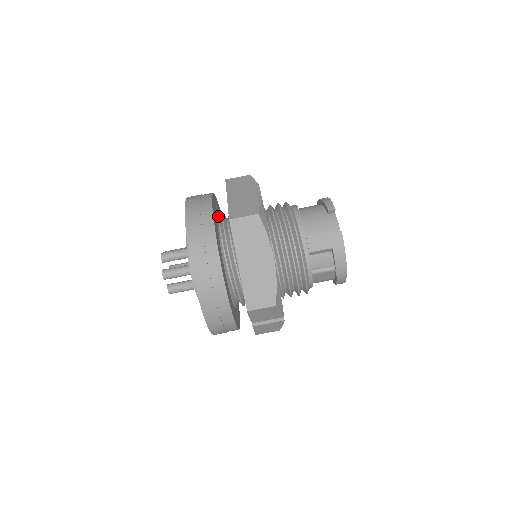
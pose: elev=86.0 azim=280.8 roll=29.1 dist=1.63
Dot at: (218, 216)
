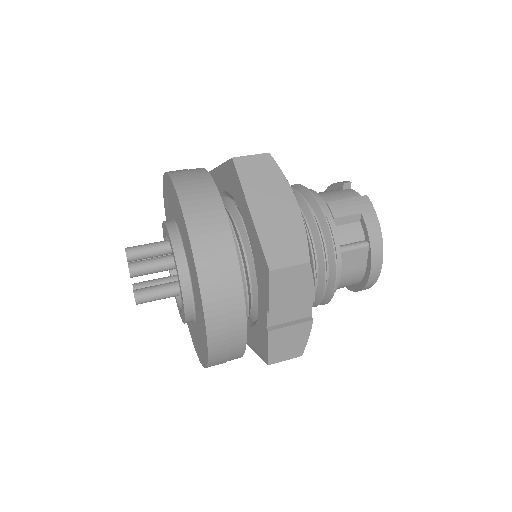
Dot at: occluded
